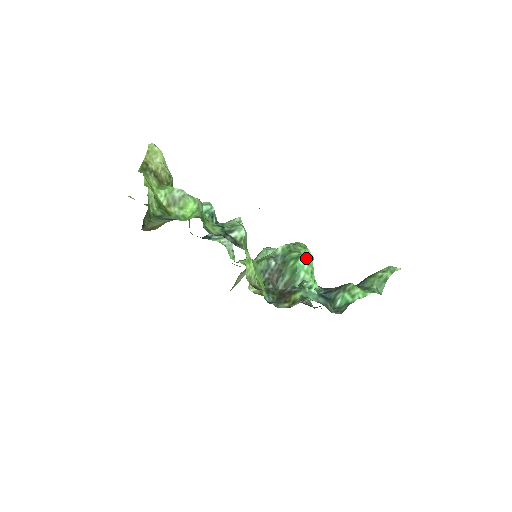
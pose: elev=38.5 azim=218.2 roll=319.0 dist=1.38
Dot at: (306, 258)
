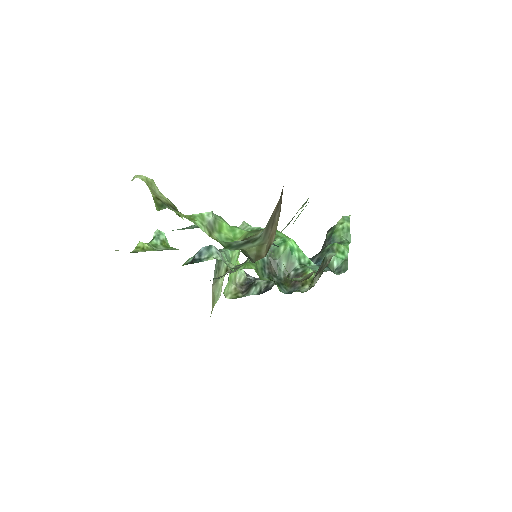
Dot at: (290, 239)
